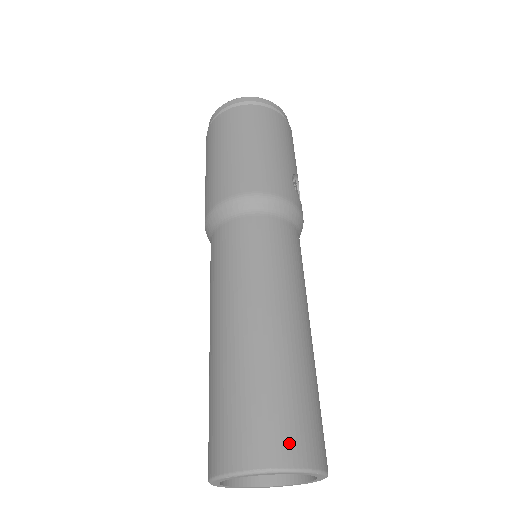
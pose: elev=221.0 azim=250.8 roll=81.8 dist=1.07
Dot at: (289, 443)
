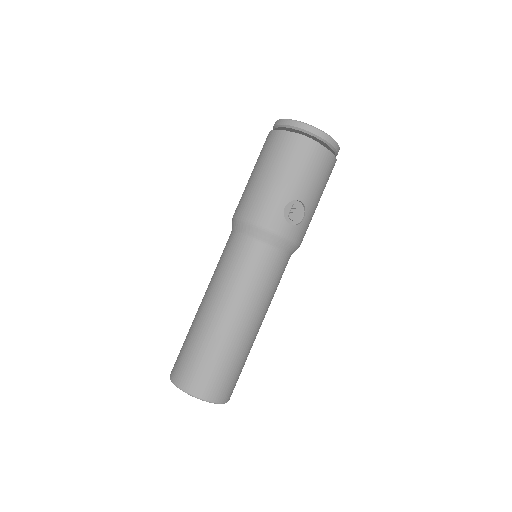
Dot at: (189, 379)
